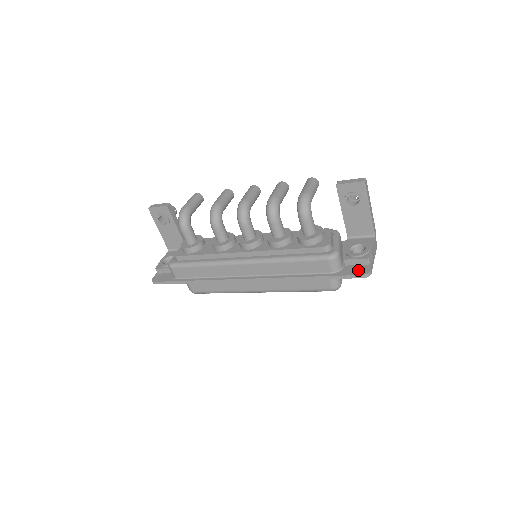
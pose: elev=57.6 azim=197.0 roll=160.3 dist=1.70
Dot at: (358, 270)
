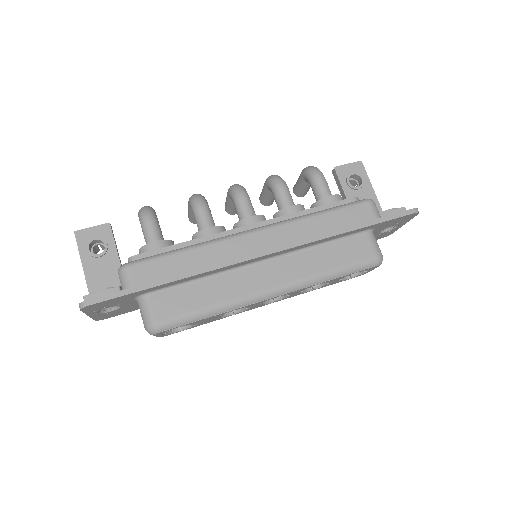
Dot at: occluded
